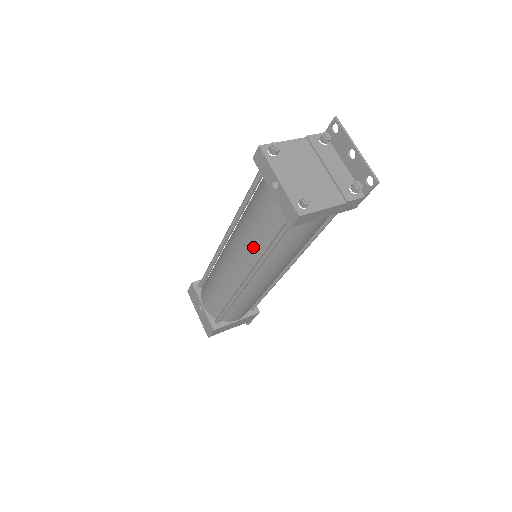
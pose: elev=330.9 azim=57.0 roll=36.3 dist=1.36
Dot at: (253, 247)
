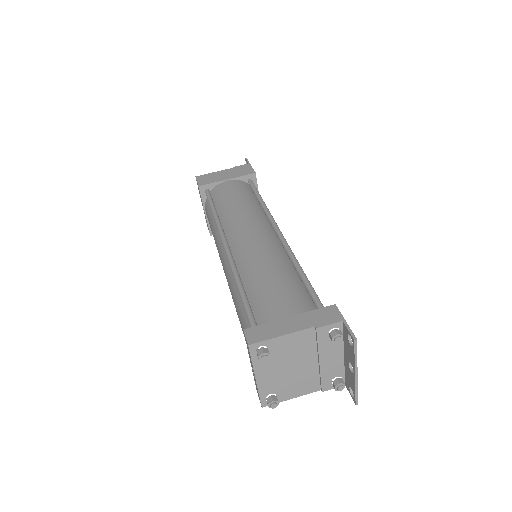
Dot at: occluded
